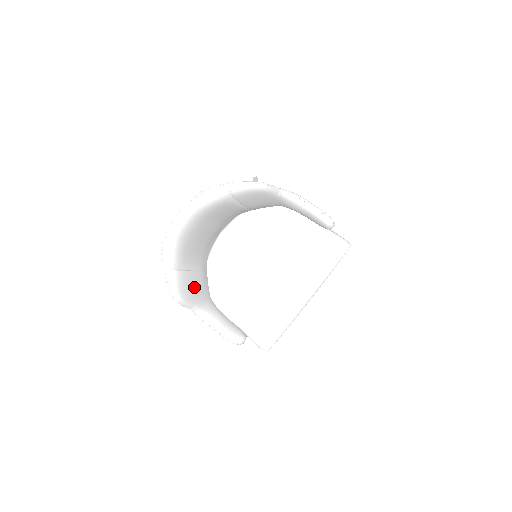
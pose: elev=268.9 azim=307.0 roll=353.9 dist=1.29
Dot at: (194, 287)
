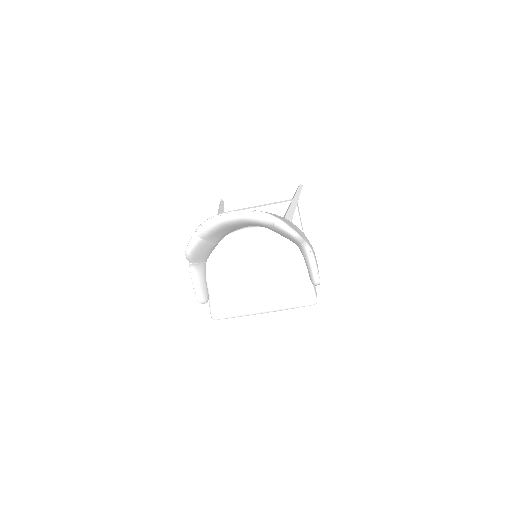
Dot at: (203, 252)
